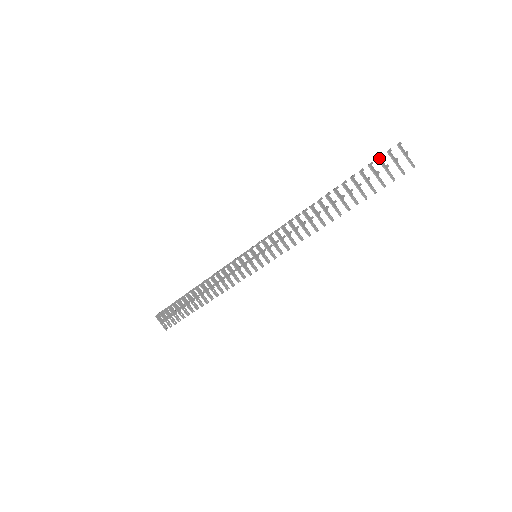
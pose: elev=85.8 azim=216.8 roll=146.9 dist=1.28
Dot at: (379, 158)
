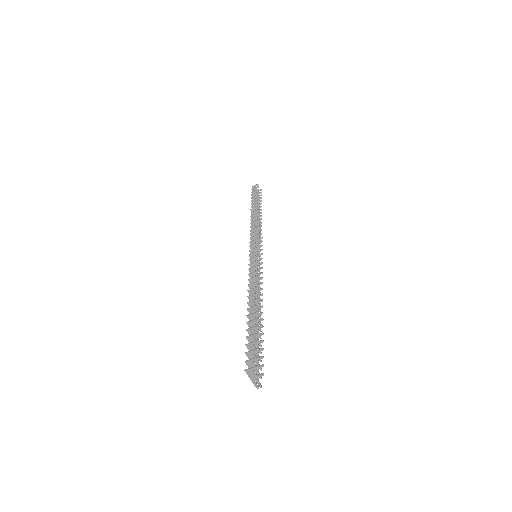
Dot at: (248, 353)
